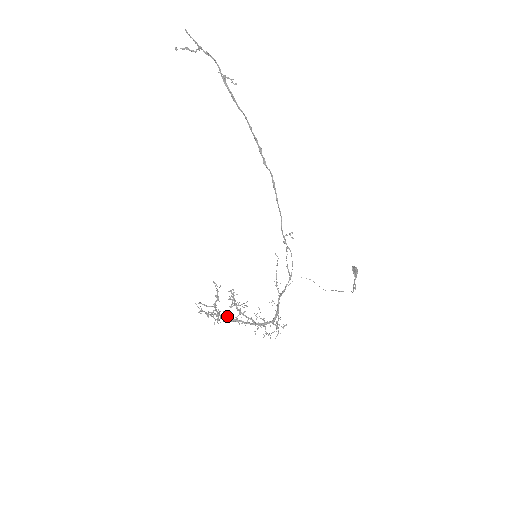
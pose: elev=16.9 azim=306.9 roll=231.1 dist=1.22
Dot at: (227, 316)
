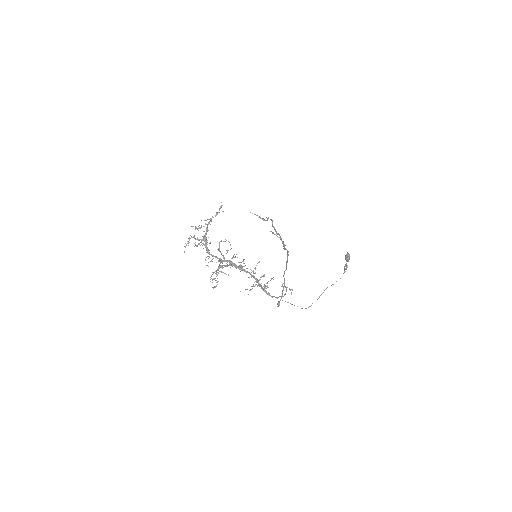
Dot at: (209, 256)
